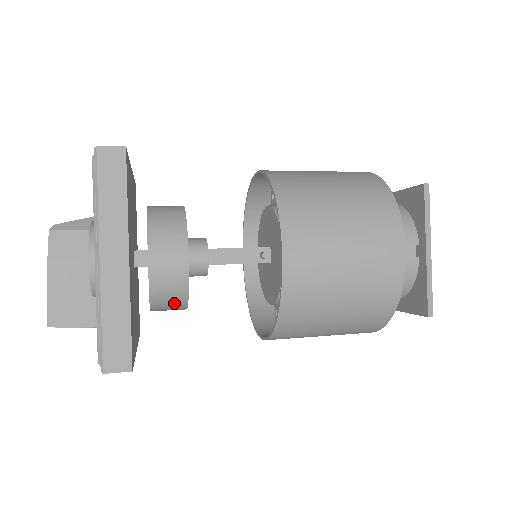
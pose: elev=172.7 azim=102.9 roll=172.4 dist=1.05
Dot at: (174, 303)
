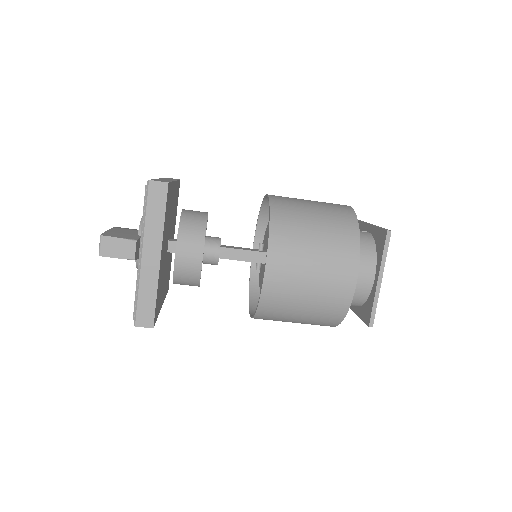
Dot at: (196, 232)
